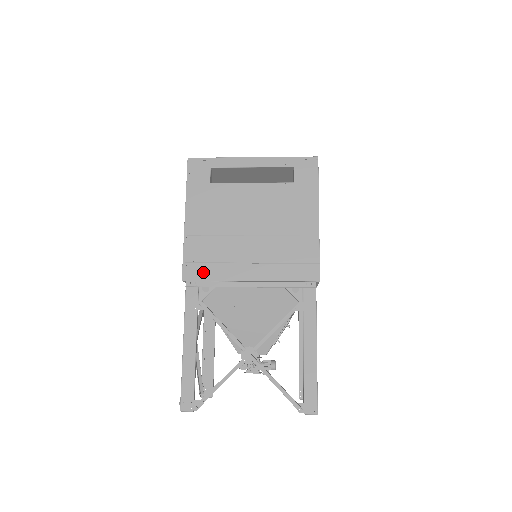
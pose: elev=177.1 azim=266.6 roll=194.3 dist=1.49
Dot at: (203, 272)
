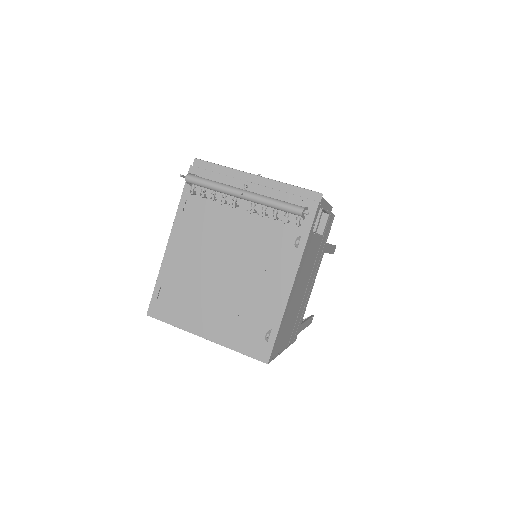
Dot at: occluded
